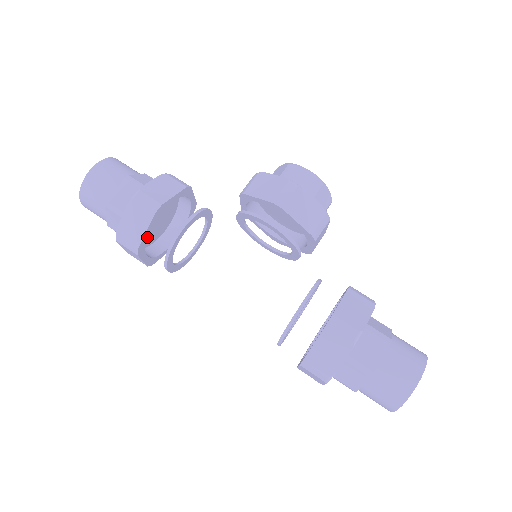
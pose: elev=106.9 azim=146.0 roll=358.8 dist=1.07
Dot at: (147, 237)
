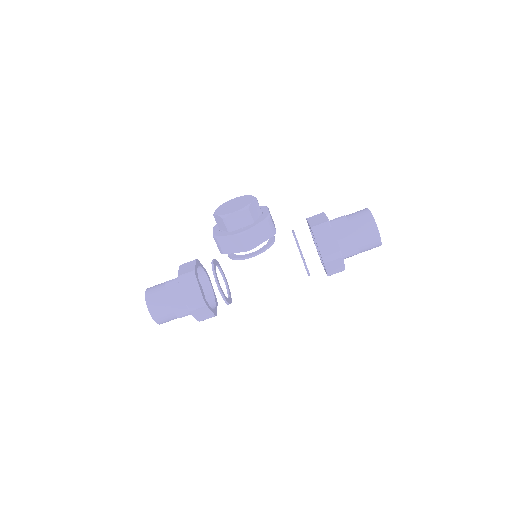
Dot at: (212, 309)
